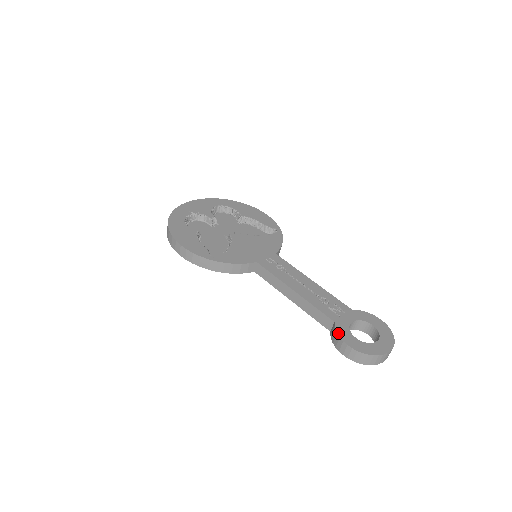
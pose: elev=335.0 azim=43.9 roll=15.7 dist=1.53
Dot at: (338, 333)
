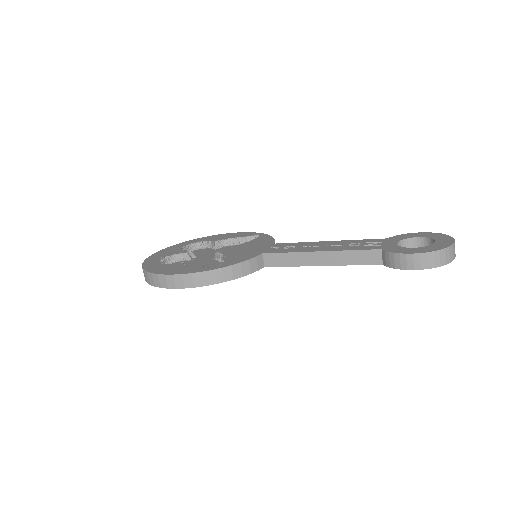
Dot at: (394, 252)
